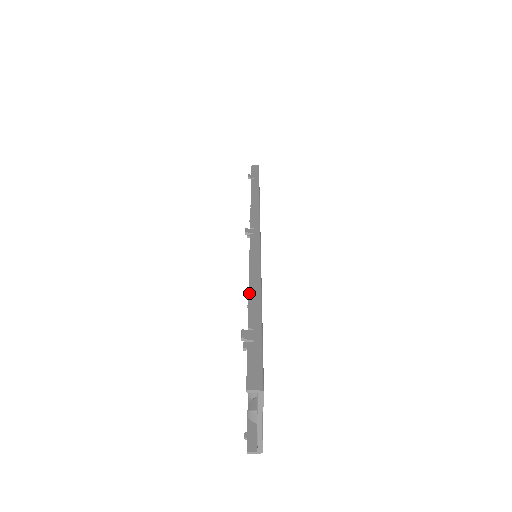
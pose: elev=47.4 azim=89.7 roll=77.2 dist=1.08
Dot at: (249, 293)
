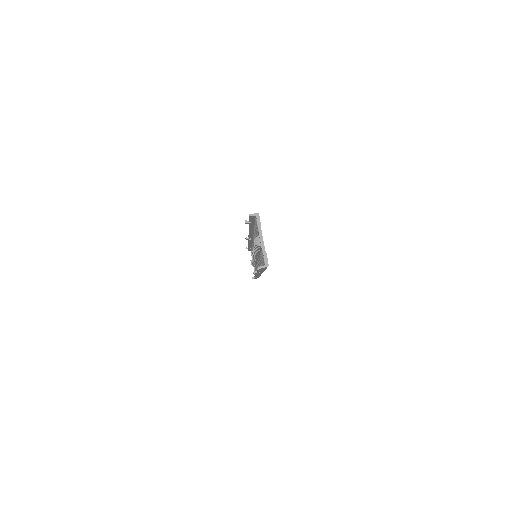
Dot at: occluded
